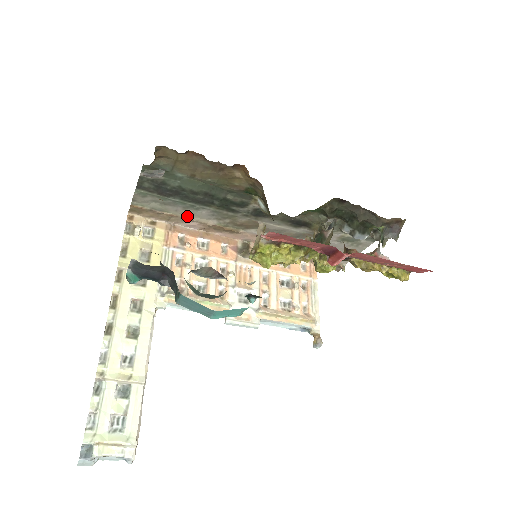
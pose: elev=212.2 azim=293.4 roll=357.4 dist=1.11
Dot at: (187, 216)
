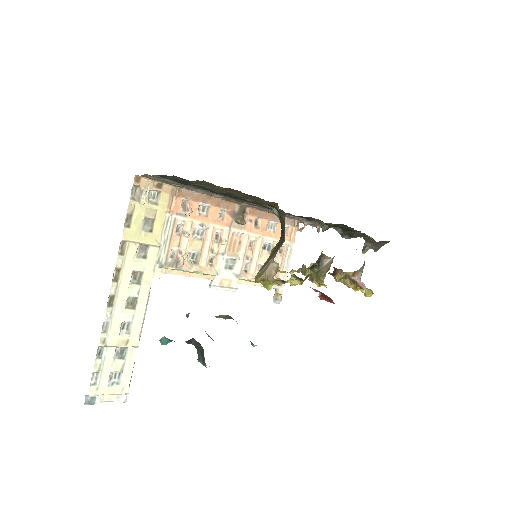
Dot at: occluded
